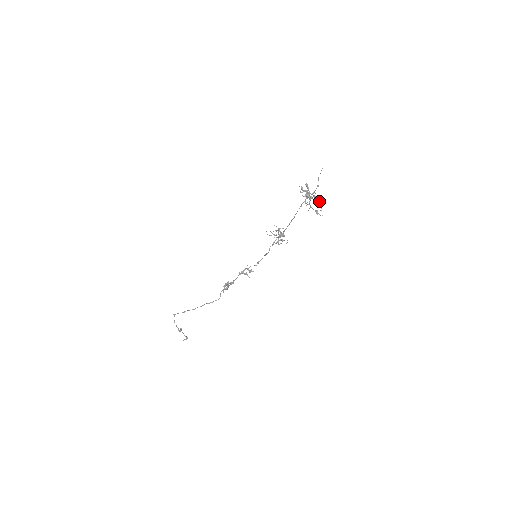
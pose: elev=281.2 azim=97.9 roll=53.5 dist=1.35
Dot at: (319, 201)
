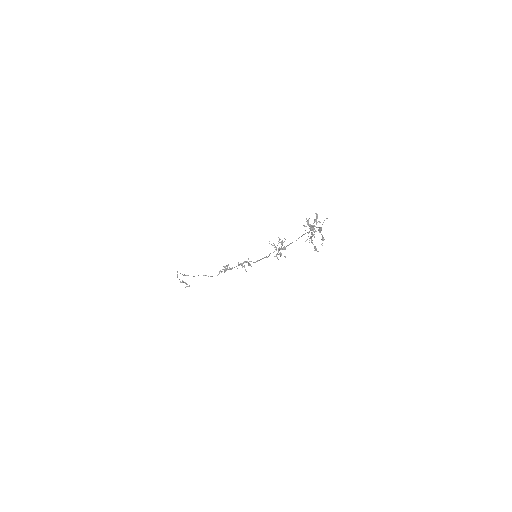
Dot at: (322, 236)
